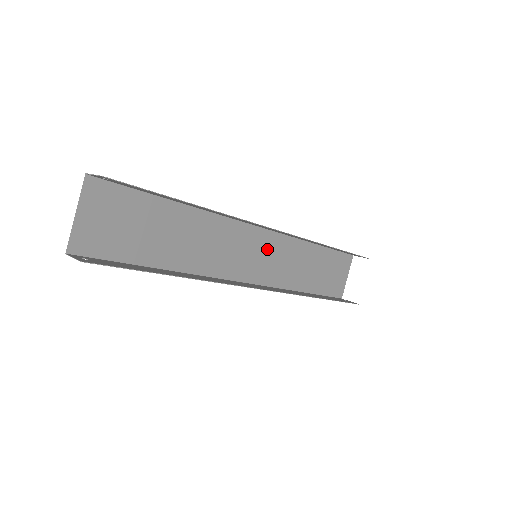
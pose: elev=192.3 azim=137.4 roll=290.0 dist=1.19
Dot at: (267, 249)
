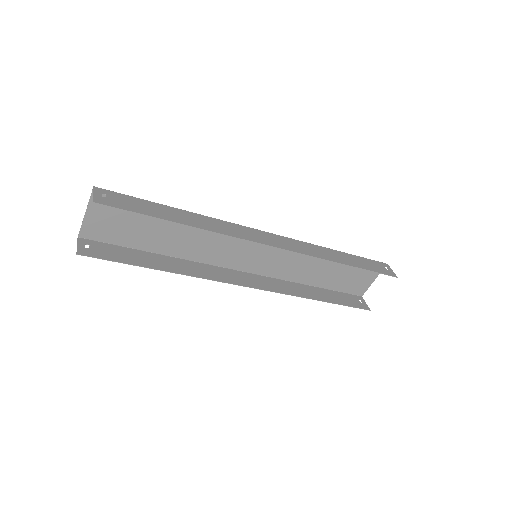
Dot at: (273, 250)
